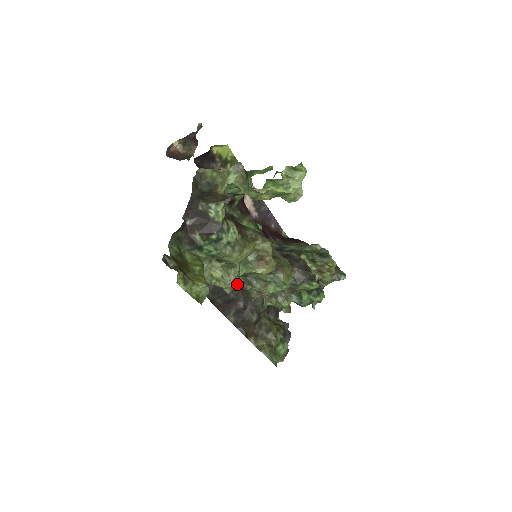
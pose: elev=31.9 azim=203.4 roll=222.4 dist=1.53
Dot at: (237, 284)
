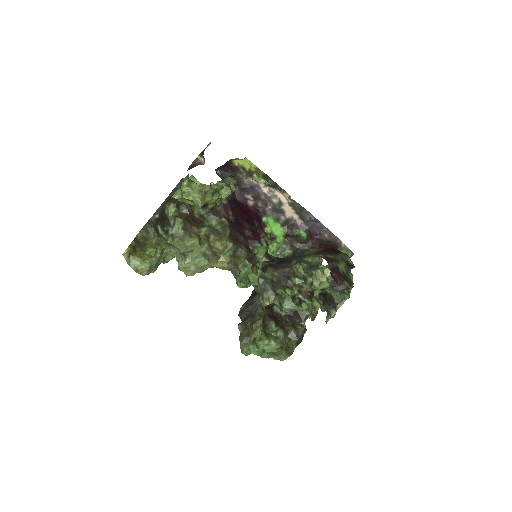
Dot at: occluded
